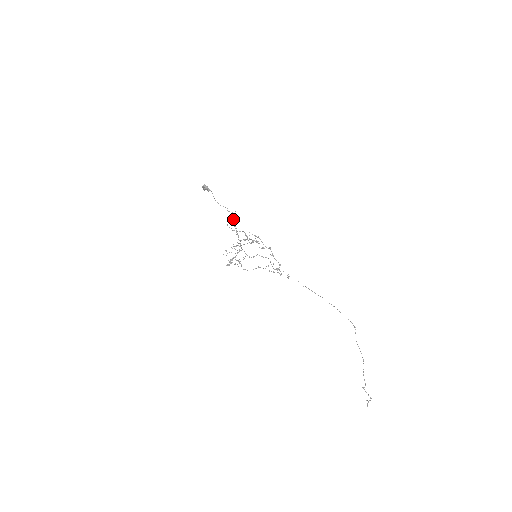
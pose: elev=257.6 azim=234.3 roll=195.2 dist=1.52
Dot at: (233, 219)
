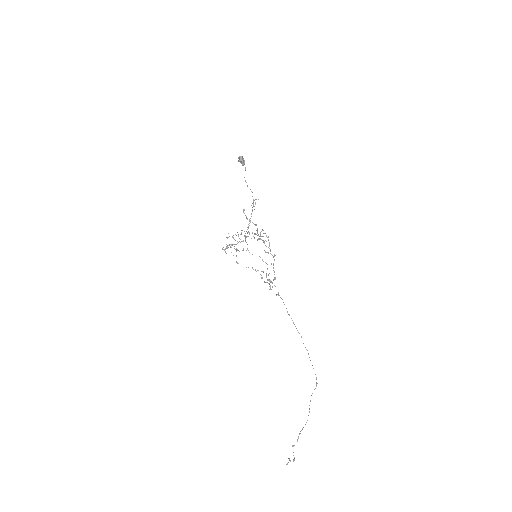
Dot at: occluded
